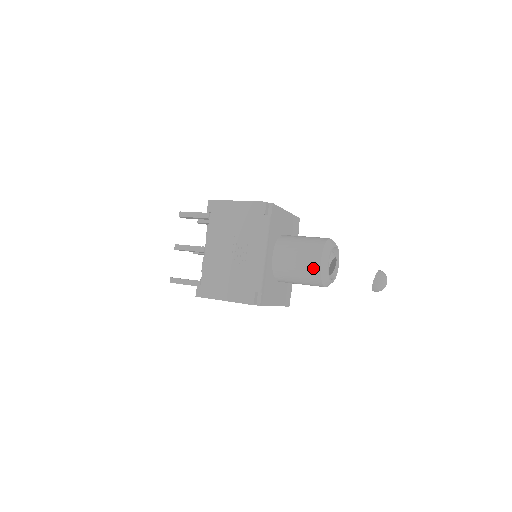
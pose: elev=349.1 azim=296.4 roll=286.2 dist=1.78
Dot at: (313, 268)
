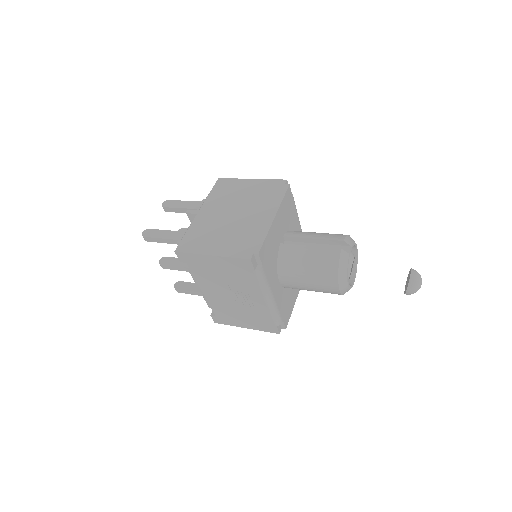
Dot at: (331, 292)
